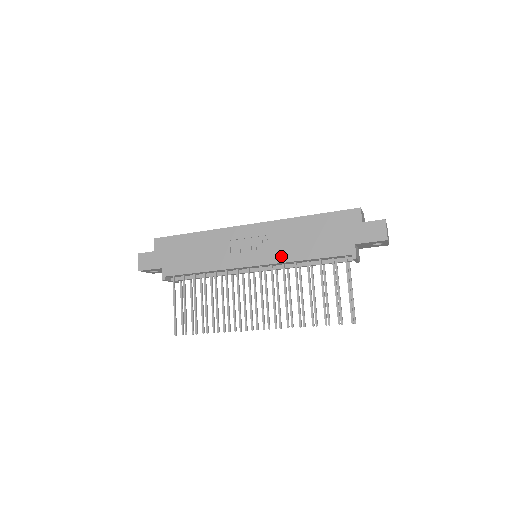
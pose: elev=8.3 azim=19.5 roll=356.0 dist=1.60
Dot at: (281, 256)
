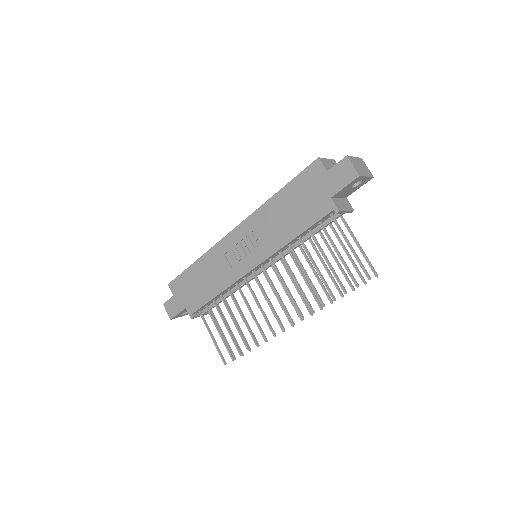
Dot at: (272, 246)
